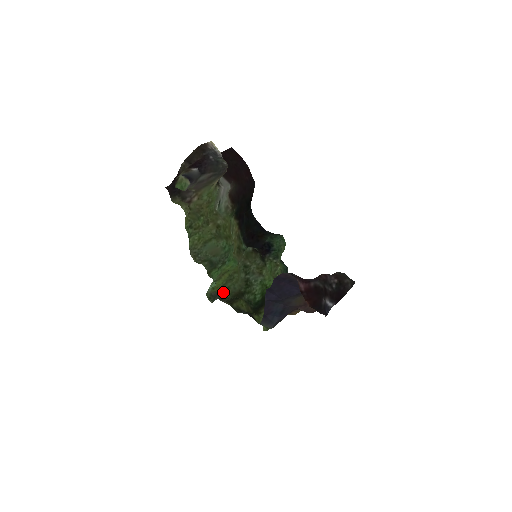
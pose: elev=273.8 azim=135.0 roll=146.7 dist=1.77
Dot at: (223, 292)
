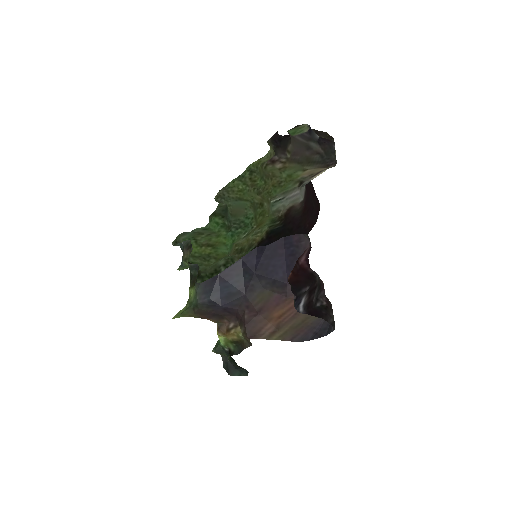
Dot at: occluded
